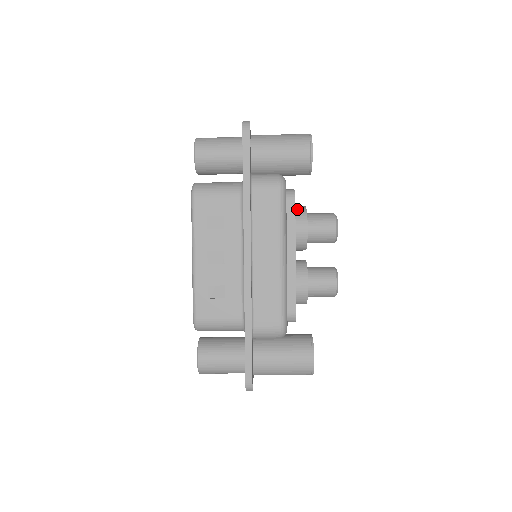
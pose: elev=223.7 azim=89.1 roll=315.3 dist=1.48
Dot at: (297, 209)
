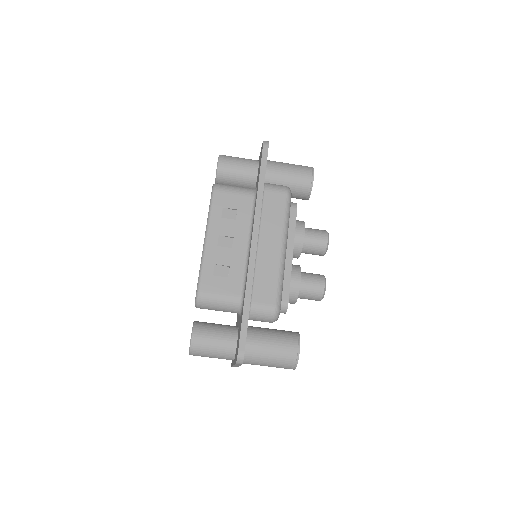
Dot at: (296, 220)
